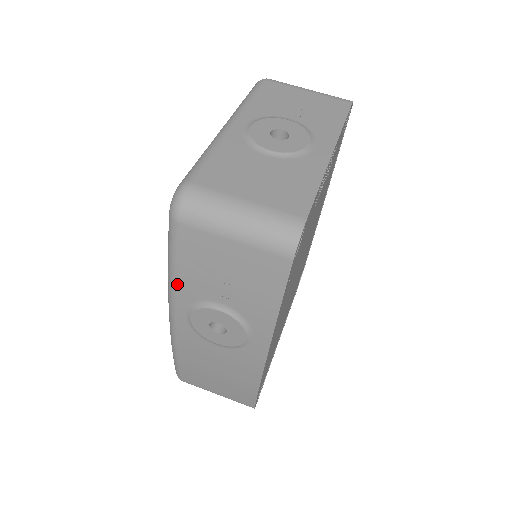
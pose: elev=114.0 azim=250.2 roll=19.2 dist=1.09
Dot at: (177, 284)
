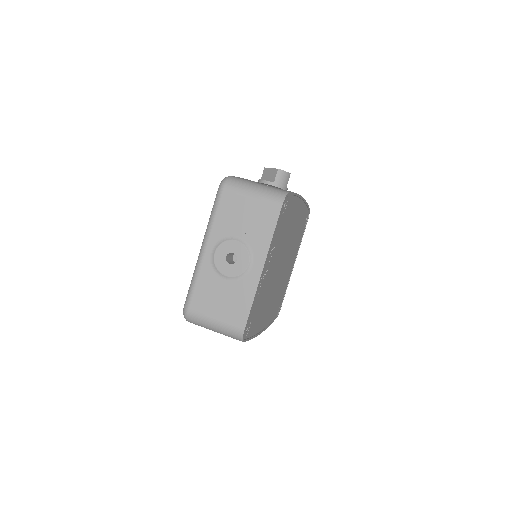
Dot at: occluded
